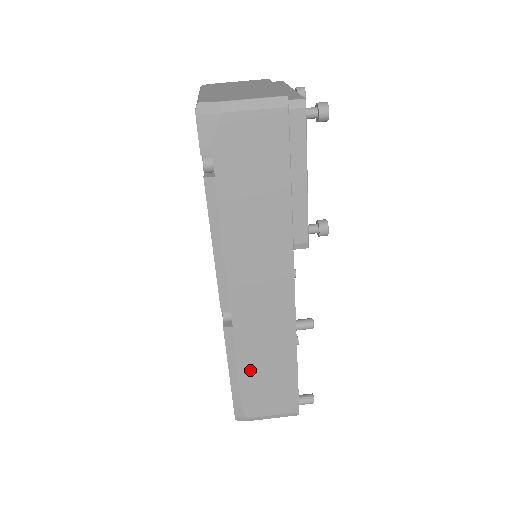
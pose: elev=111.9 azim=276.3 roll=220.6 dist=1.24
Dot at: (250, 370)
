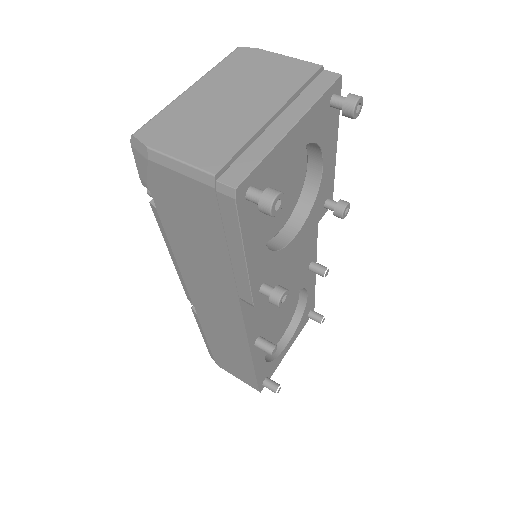
Dot at: (216, 345)
